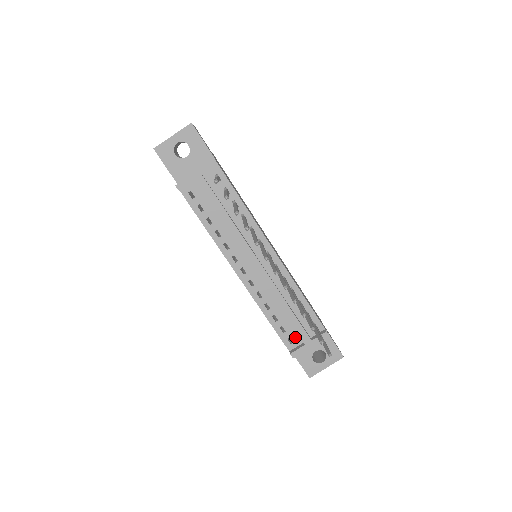
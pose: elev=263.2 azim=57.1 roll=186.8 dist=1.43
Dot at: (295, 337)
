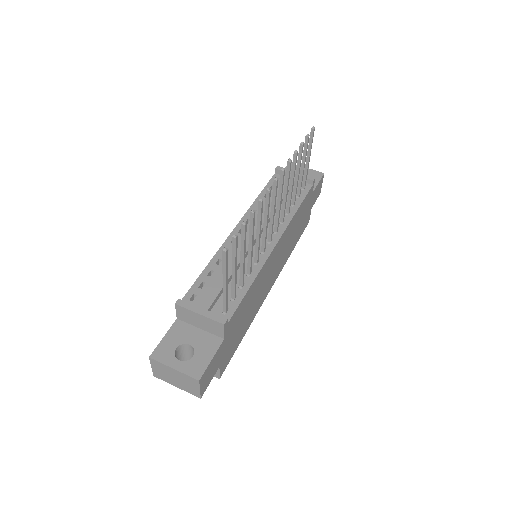
Dot at: (200, 300)
